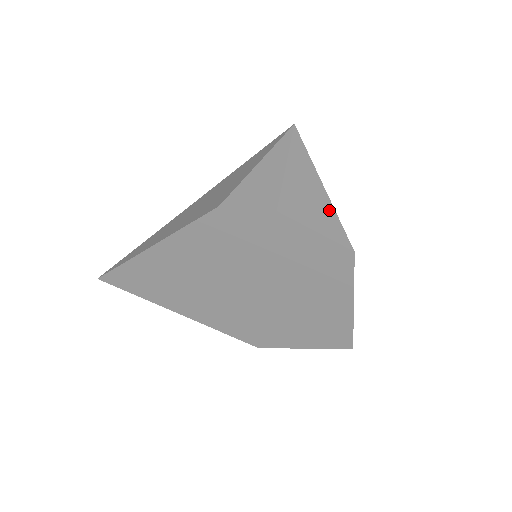
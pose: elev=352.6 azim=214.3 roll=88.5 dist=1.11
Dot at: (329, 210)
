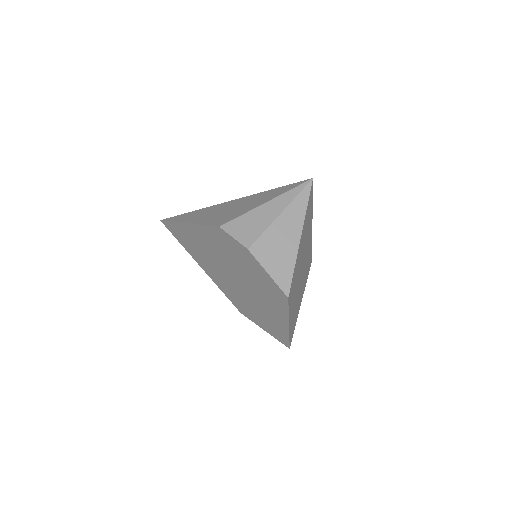
Dot at: (291, 260)
